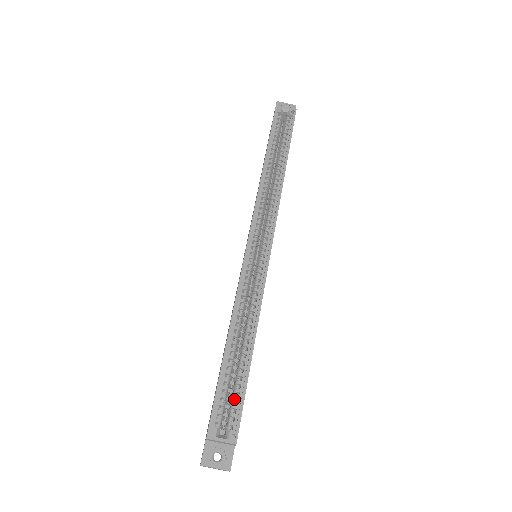
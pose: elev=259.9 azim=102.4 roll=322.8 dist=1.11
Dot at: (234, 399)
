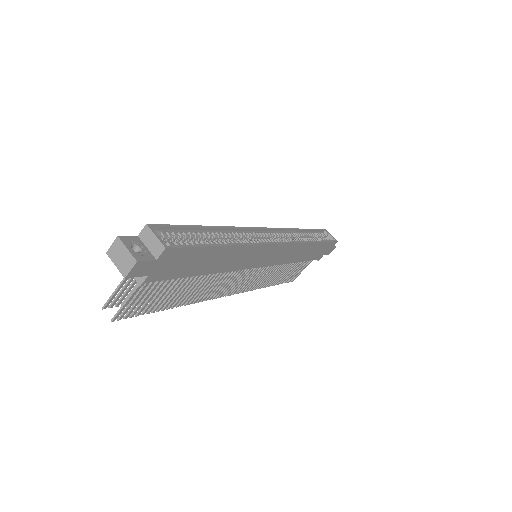
Dot at: (187, 242)
